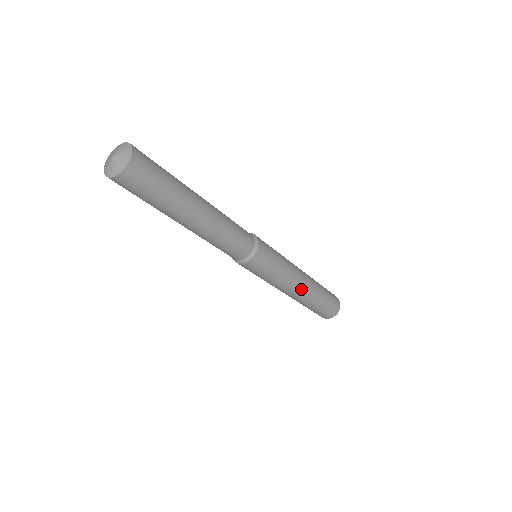
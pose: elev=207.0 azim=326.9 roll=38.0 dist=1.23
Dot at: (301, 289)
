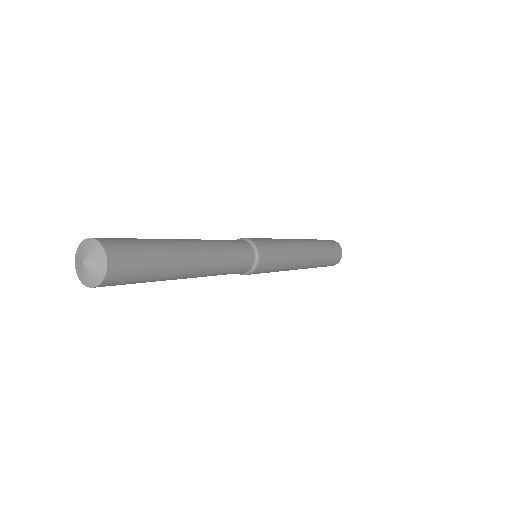
Dot at: occluded
